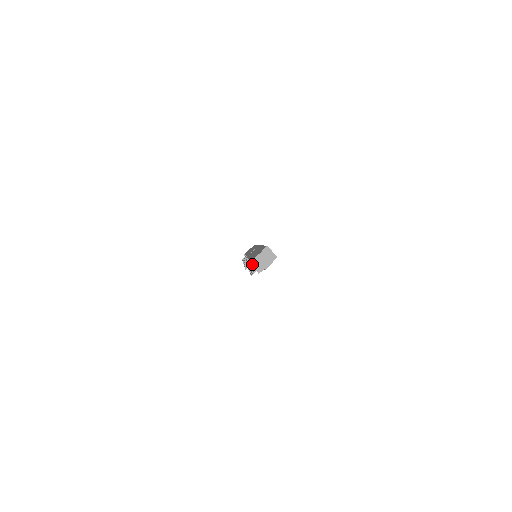
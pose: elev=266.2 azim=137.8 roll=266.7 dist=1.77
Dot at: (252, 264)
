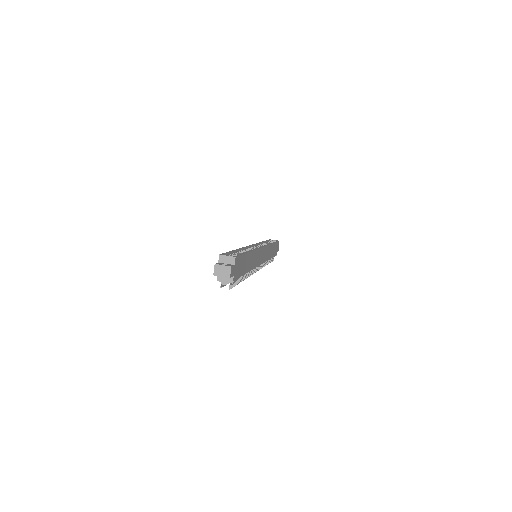
Dot at: (220, 280)
